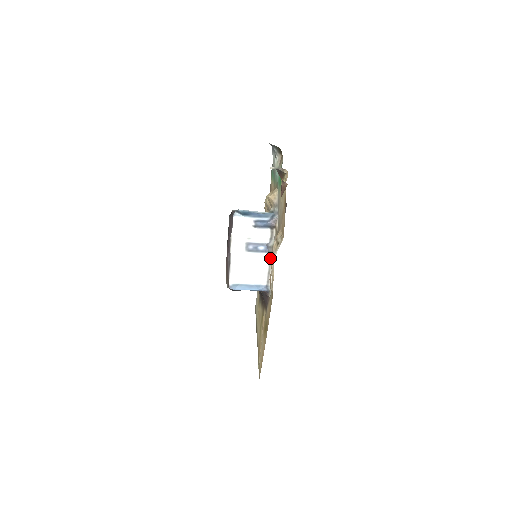
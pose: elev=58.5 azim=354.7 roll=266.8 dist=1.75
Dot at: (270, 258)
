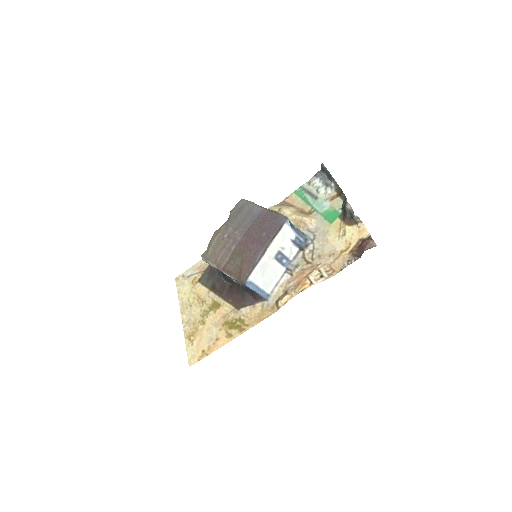
Dot at: (285, 273)
